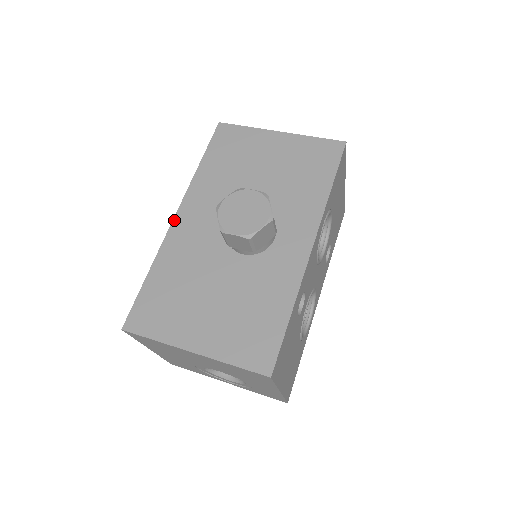
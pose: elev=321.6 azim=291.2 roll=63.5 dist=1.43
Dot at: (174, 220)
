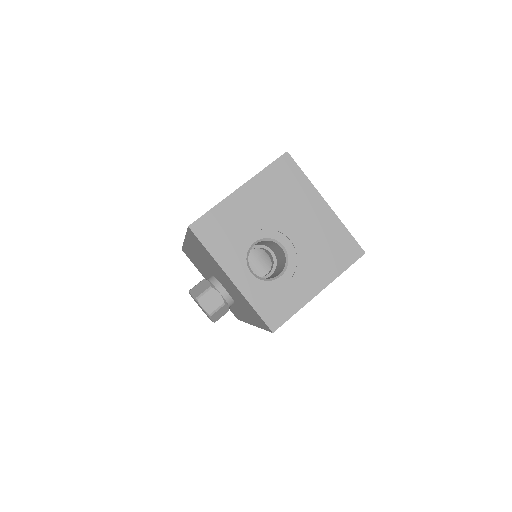
Dot at: occluded
